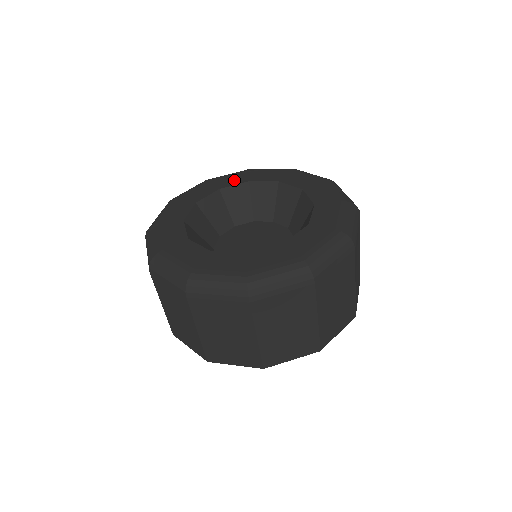
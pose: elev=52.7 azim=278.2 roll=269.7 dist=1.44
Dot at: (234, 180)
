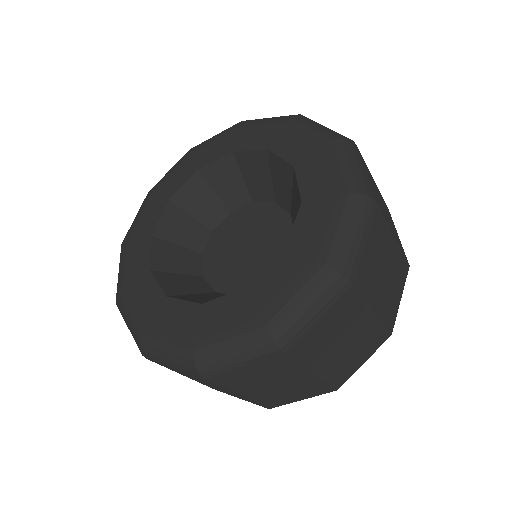
Dot at: (180, 177)
